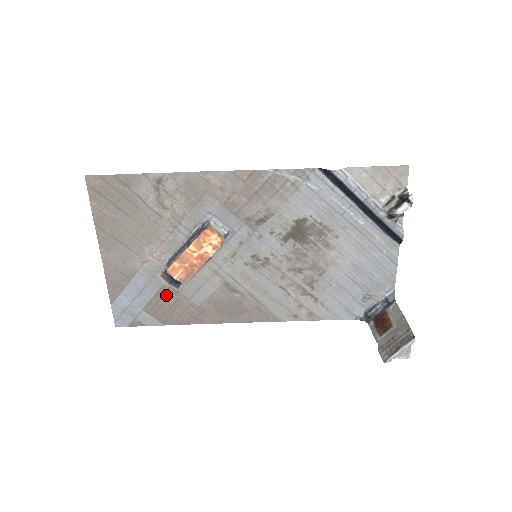
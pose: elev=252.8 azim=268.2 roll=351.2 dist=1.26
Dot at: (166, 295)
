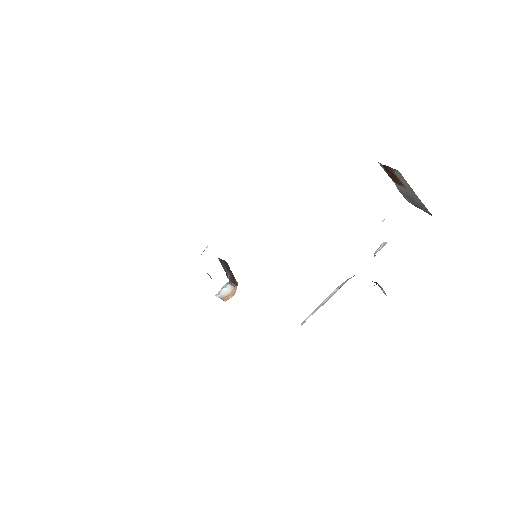
Dot at: occluded
